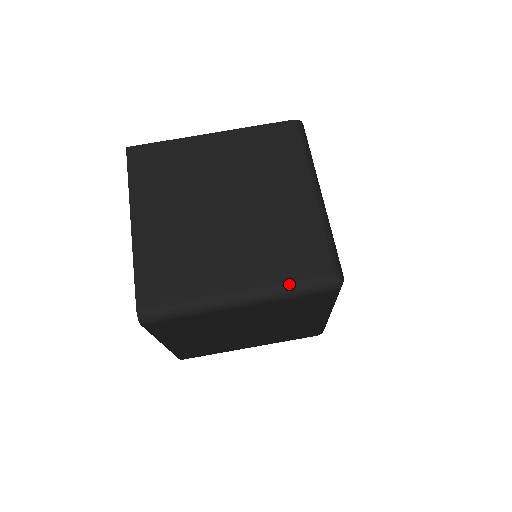
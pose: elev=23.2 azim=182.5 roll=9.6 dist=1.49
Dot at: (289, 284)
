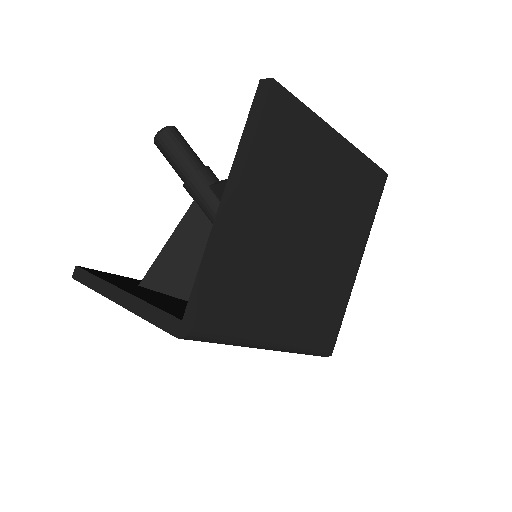
Dot at: (308, 347)
